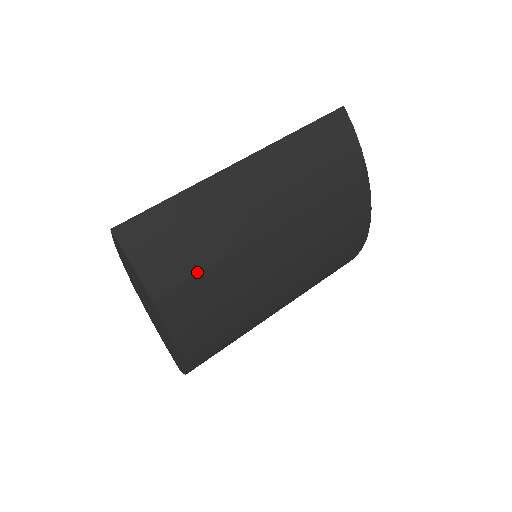
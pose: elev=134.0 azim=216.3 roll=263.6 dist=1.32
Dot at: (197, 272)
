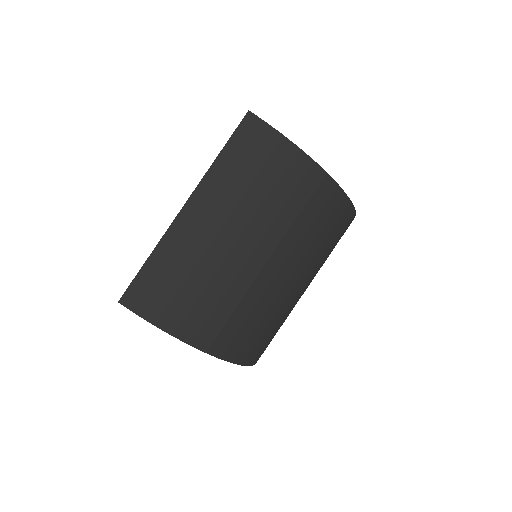
Dot at: (194, 301)
